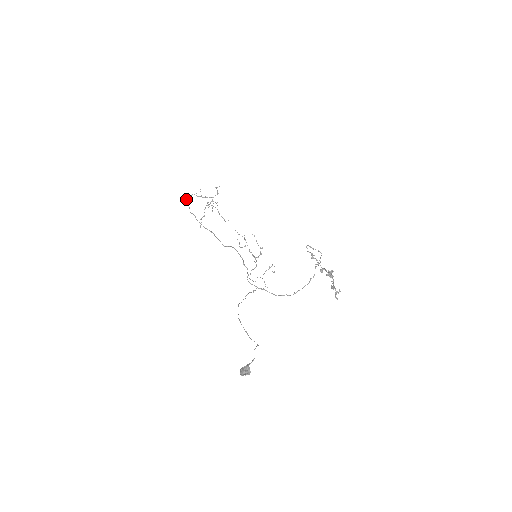
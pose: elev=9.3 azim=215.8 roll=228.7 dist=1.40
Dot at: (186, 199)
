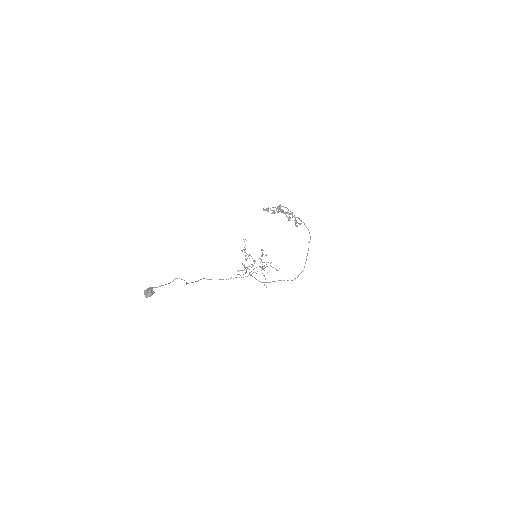
Dot at: (237, 270)
